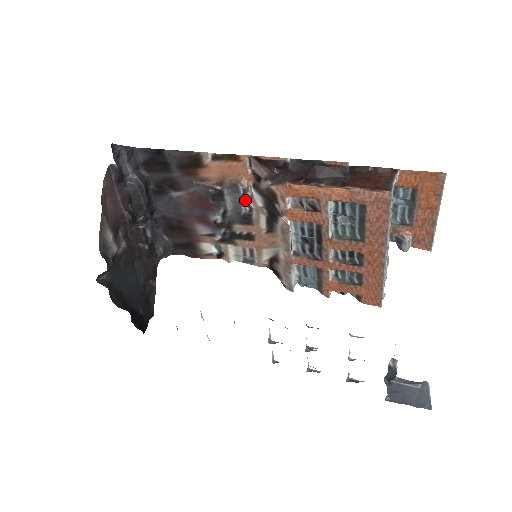
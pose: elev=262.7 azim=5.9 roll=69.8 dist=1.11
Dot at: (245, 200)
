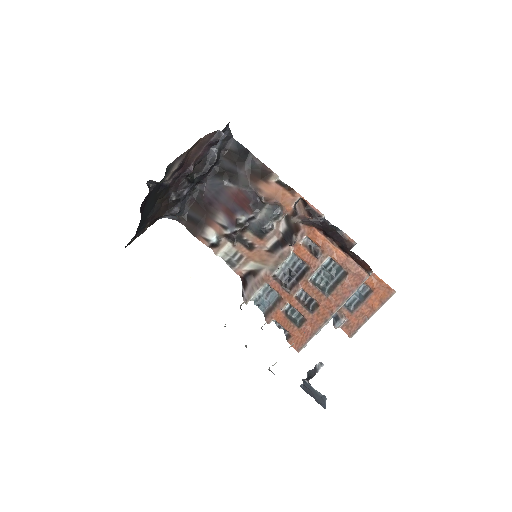
Dot at: (273, 221)
